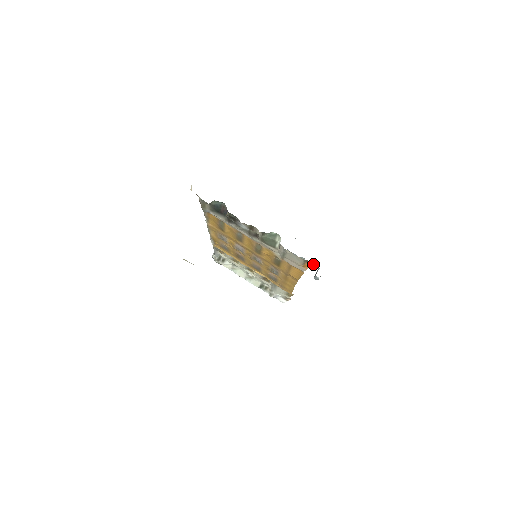
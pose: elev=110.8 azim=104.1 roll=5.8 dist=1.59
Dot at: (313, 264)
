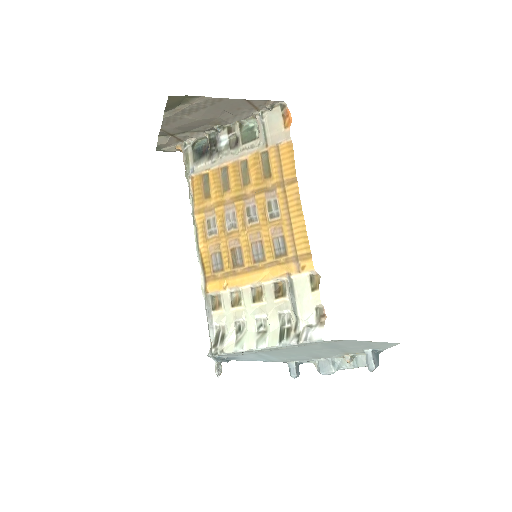
Dot at: (358, 362)
